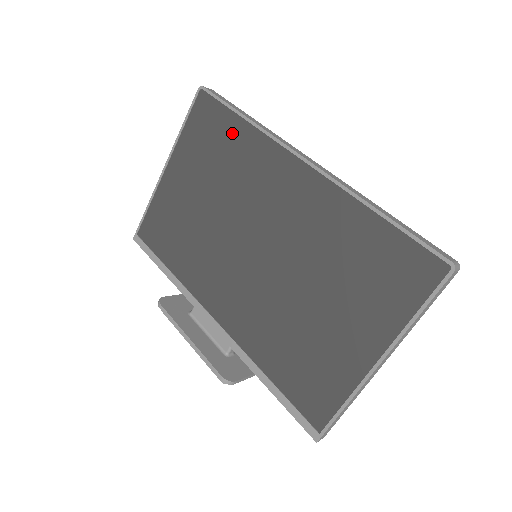
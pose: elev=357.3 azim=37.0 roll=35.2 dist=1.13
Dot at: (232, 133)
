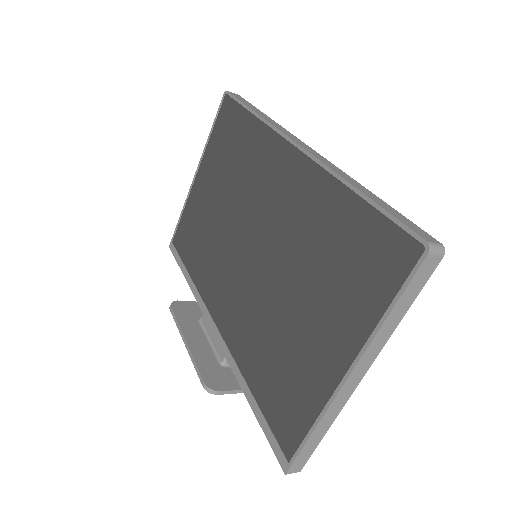
Dot at: (243, 130)
